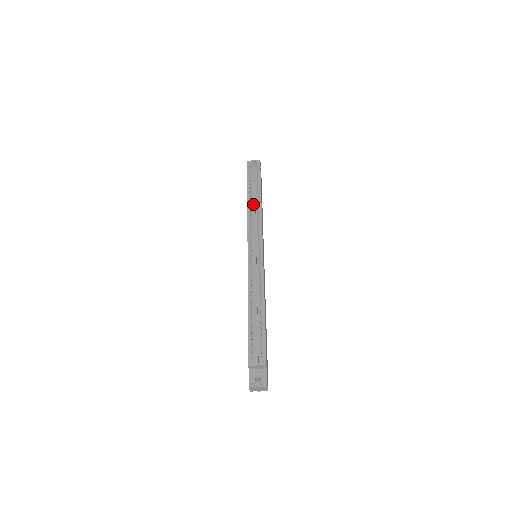
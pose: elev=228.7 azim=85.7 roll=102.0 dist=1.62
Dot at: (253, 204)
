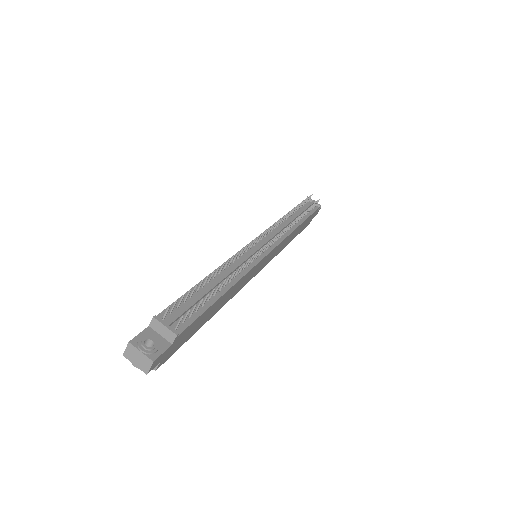
Dot at: (291, 218)
